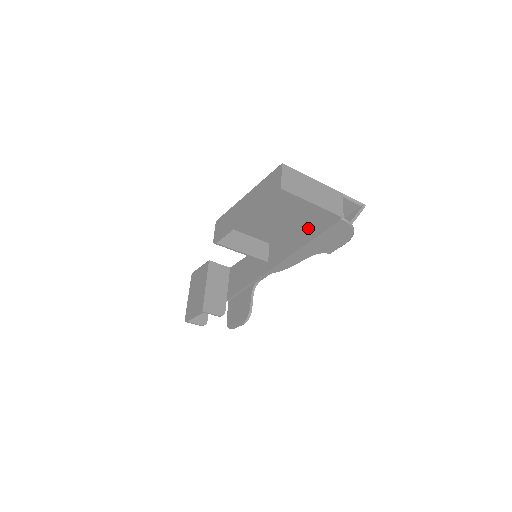
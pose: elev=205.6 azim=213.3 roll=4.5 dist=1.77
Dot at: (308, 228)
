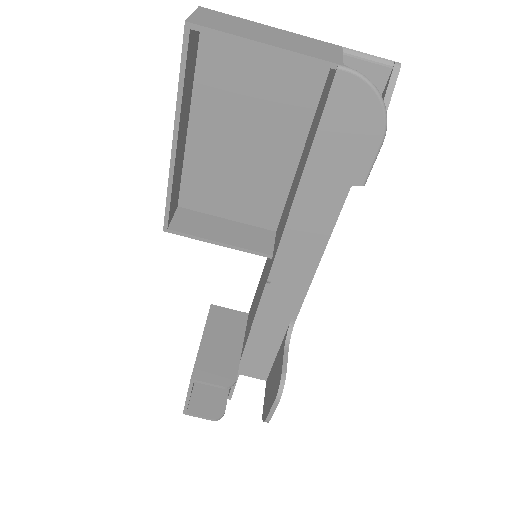
Dot at: (306, 147)
